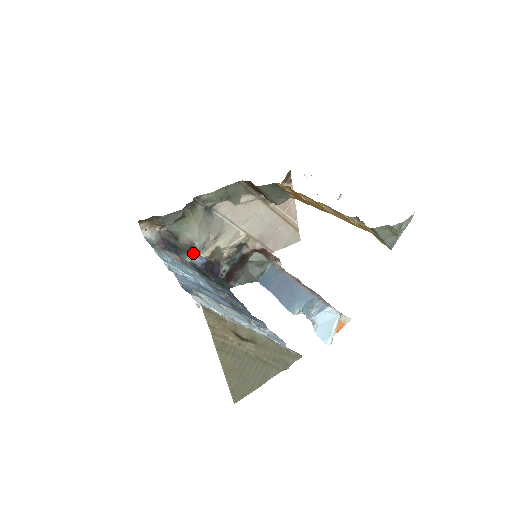
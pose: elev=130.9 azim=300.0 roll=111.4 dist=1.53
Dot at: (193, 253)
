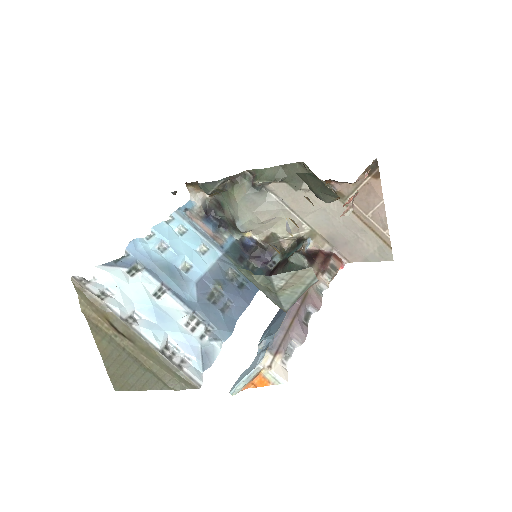
Dot at: (239, 231)
